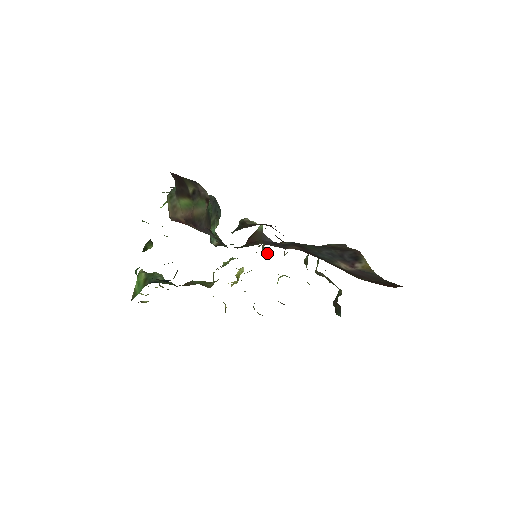
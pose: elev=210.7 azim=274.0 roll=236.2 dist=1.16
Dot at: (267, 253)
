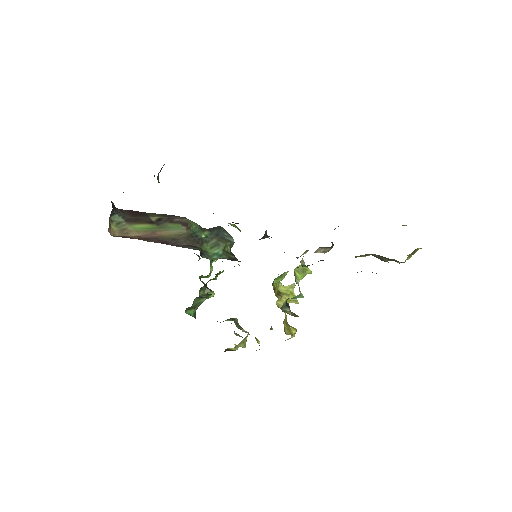
Dot at: occluded
